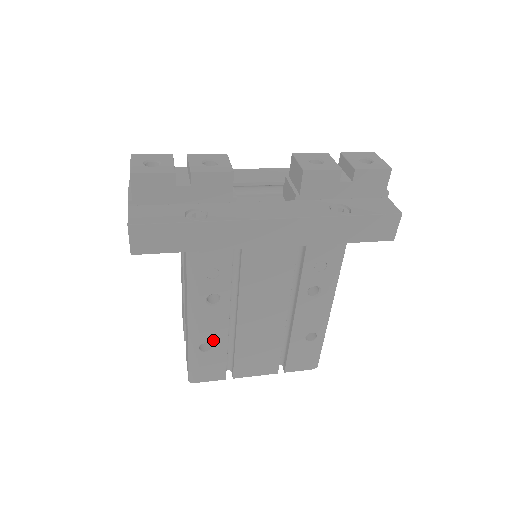
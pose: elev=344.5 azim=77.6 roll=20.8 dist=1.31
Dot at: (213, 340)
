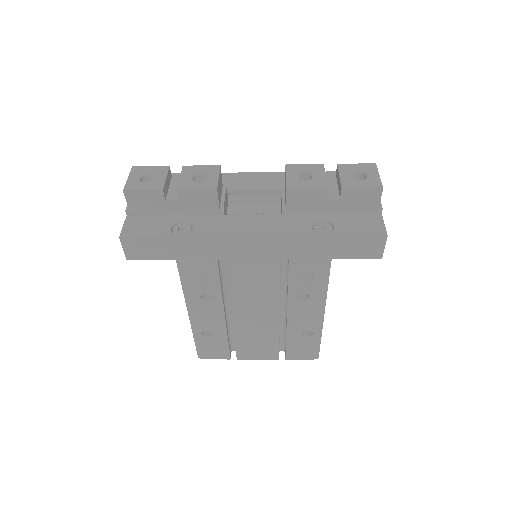
Dot at: (213, 329)
